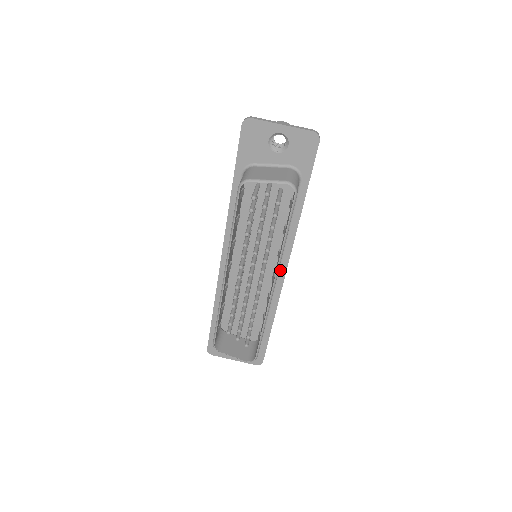
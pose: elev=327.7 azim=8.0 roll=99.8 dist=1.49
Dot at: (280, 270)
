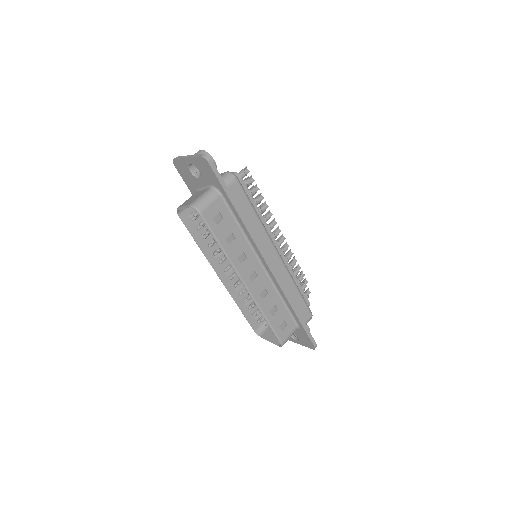
Dot at: (265, 267)
